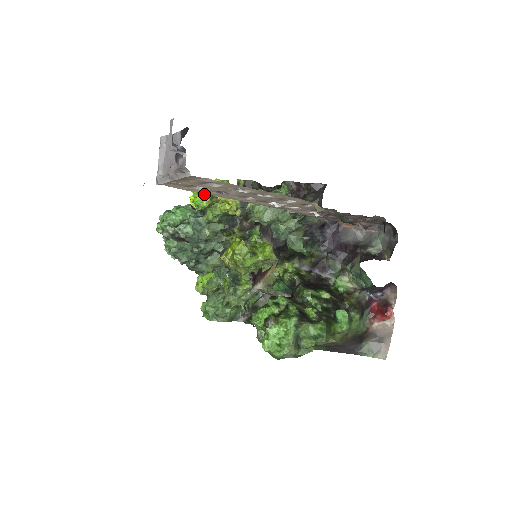
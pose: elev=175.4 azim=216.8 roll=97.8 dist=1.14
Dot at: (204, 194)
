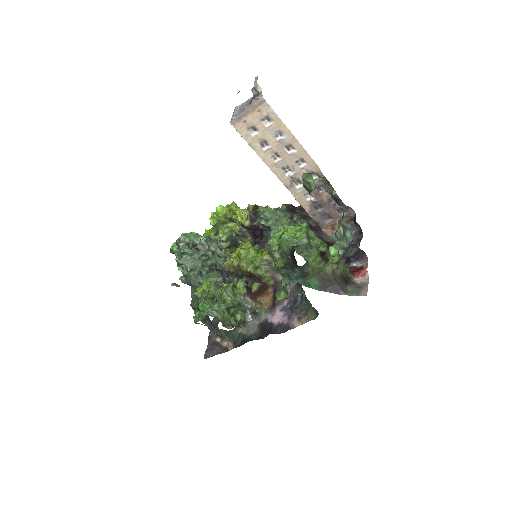
Dot at: occluded
